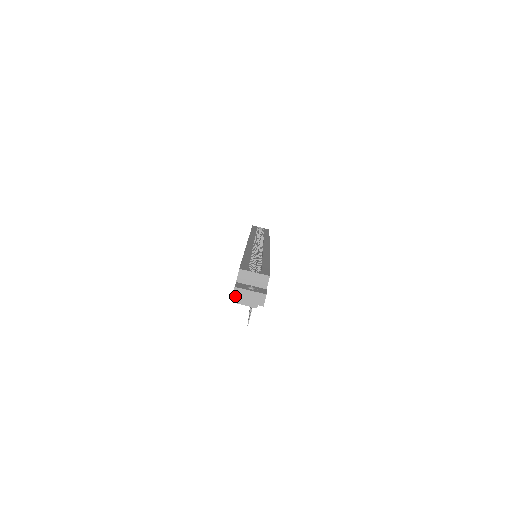
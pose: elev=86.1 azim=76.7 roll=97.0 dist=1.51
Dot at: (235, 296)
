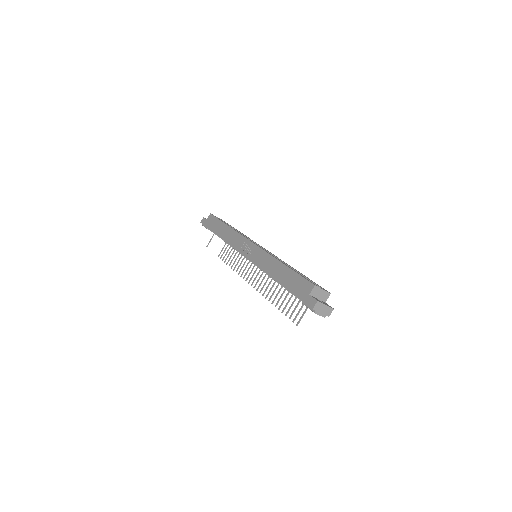
Dot at: (315, 307)
